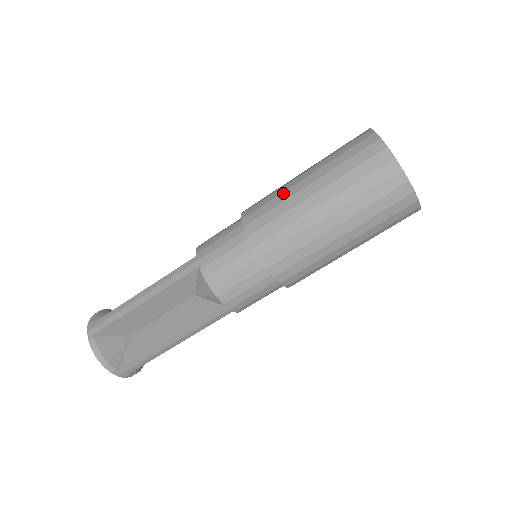
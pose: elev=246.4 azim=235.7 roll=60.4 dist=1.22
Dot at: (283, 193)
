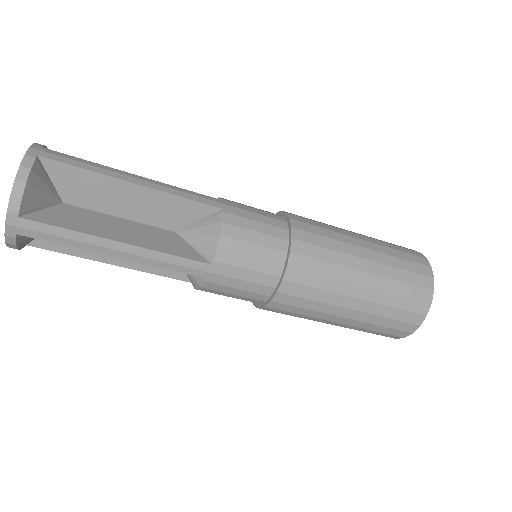
Dot at: (335, 227)
